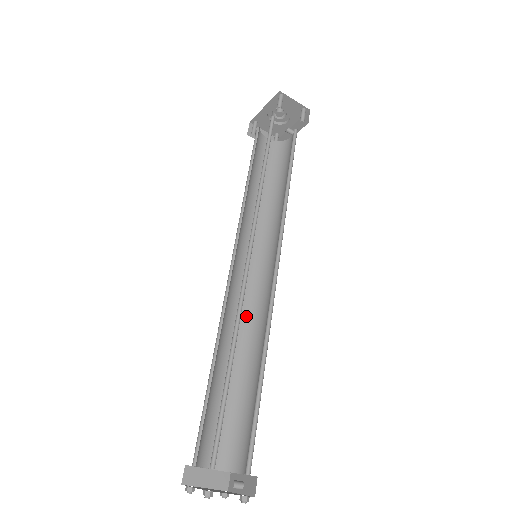
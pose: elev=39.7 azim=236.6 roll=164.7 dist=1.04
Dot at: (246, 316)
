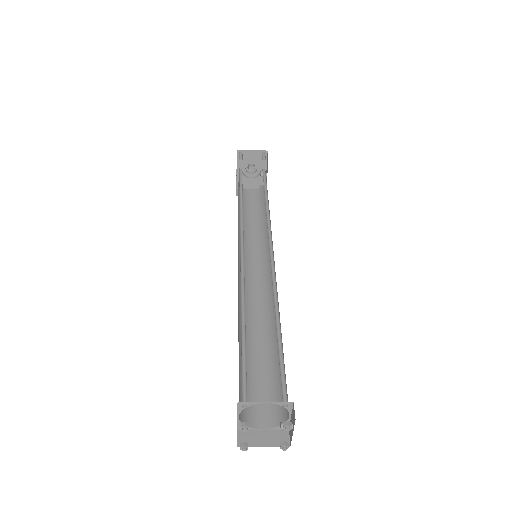
Dot at: (266, 304)
